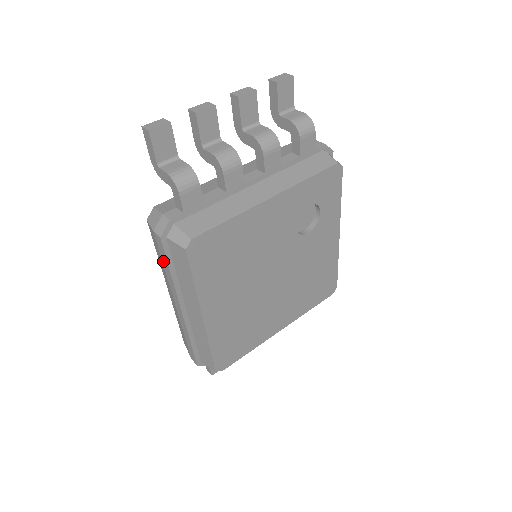
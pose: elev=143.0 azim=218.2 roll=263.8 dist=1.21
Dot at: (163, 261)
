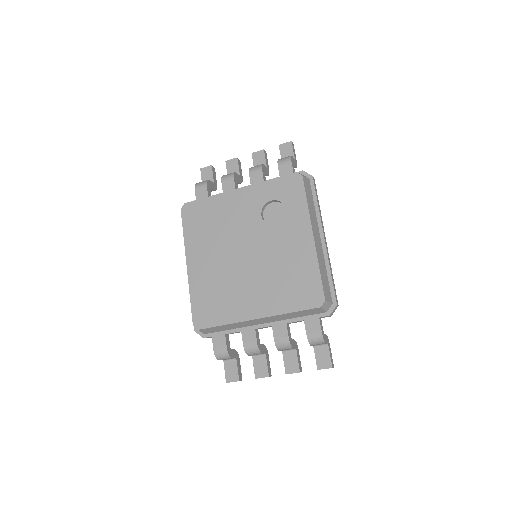
Dot at: occluded
